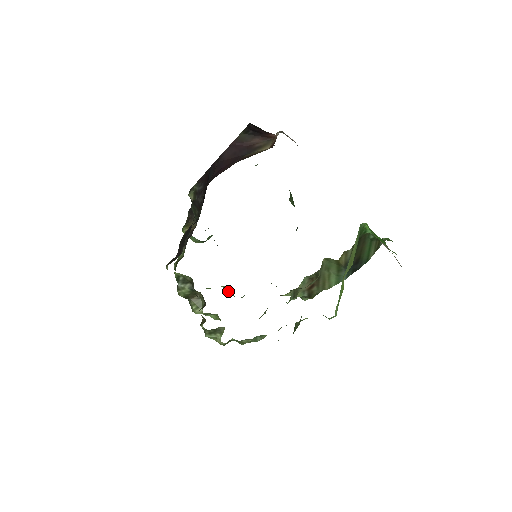
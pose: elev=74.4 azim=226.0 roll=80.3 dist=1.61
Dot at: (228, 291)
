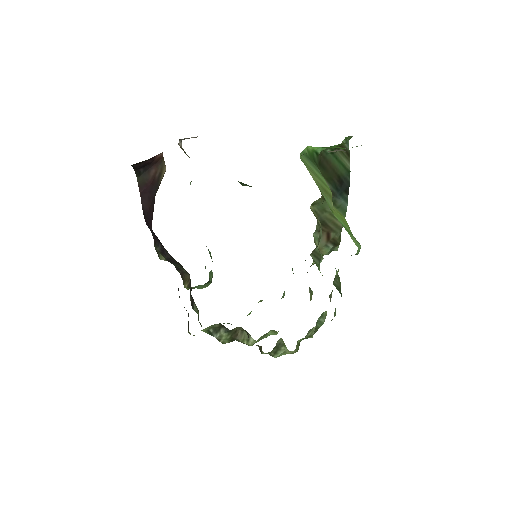
Dot at: occluded
